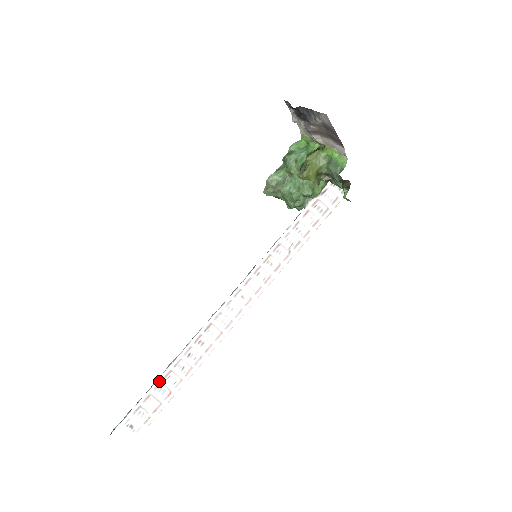
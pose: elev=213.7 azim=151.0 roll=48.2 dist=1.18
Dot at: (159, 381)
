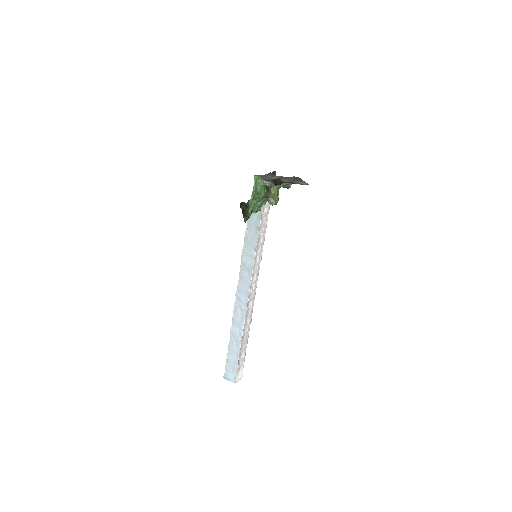
Dot at: (241, 345)
